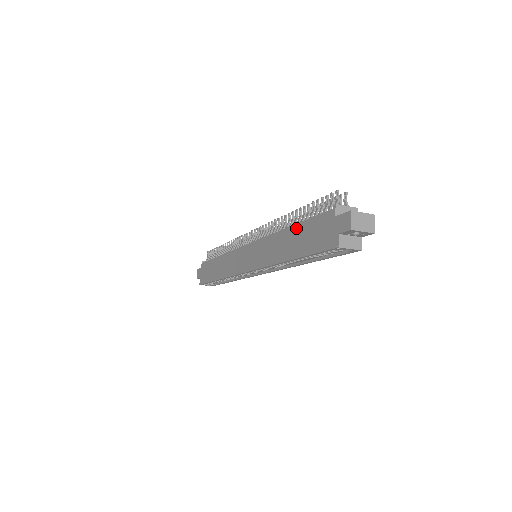
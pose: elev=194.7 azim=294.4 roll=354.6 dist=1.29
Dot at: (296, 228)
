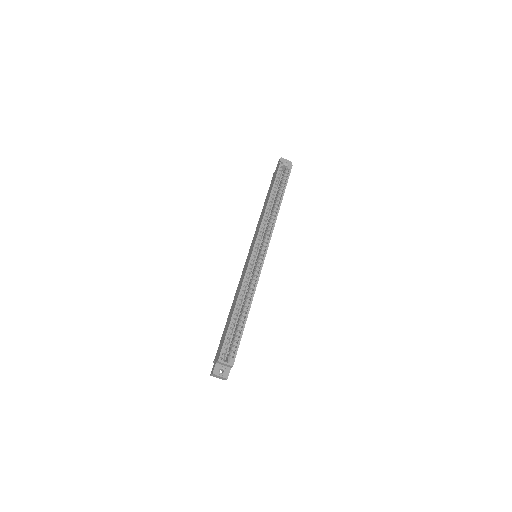
Dot at: occluded
